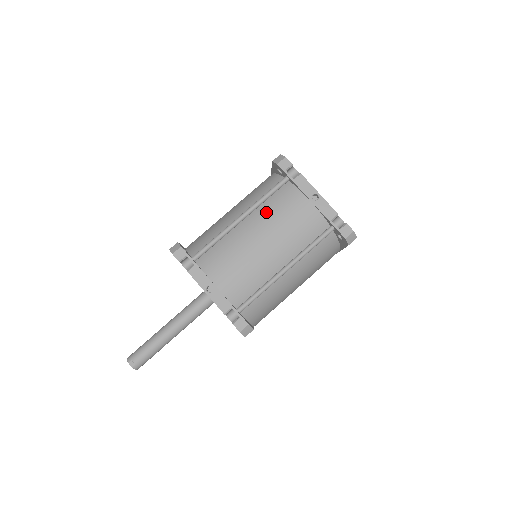
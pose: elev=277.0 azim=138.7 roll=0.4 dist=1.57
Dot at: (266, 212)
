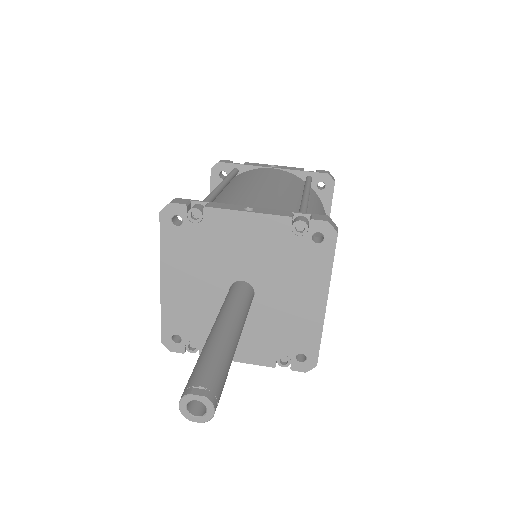
Dot at: (241, 180)
